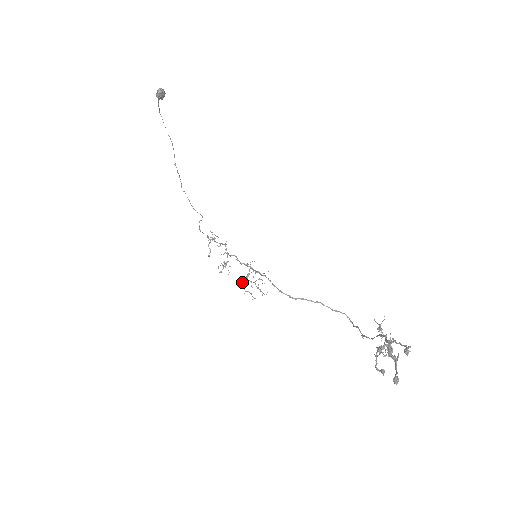
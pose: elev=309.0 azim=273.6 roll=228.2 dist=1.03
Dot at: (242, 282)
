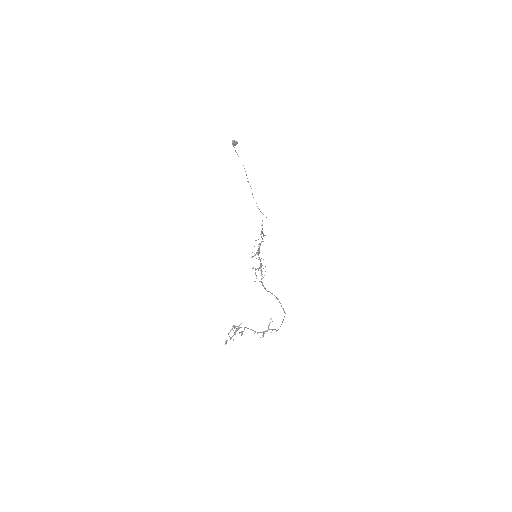
Dot at: occluded
